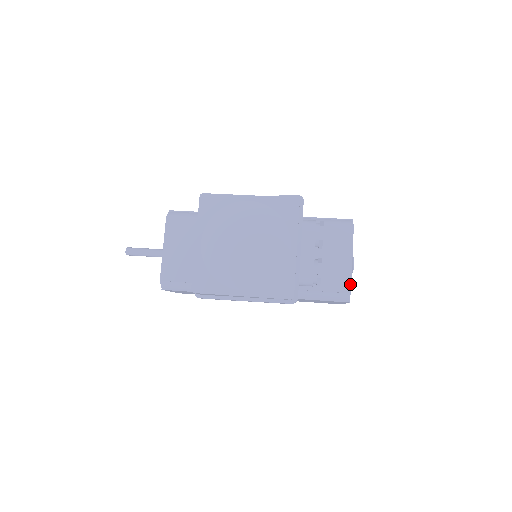
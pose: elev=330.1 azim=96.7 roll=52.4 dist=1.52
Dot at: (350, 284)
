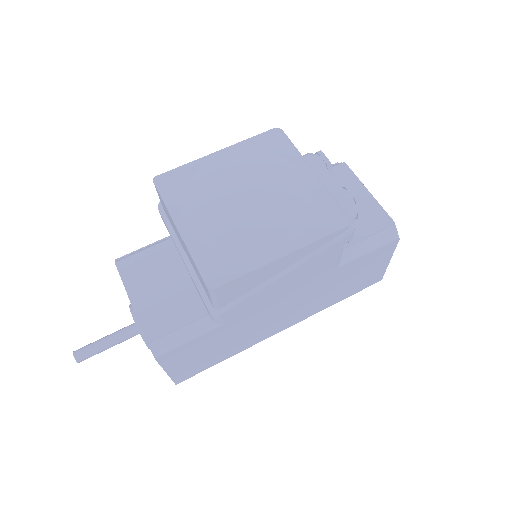
Dot at: (387, 215)
